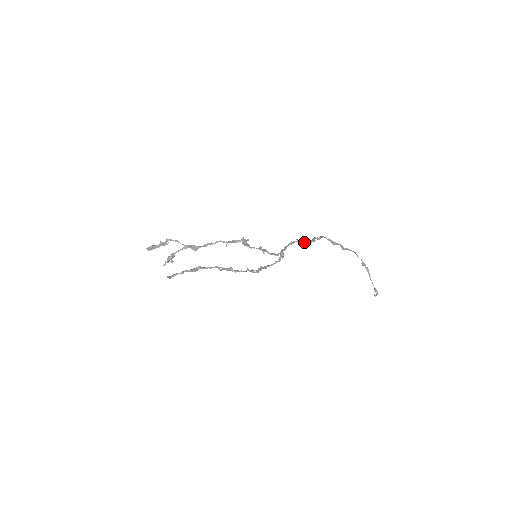
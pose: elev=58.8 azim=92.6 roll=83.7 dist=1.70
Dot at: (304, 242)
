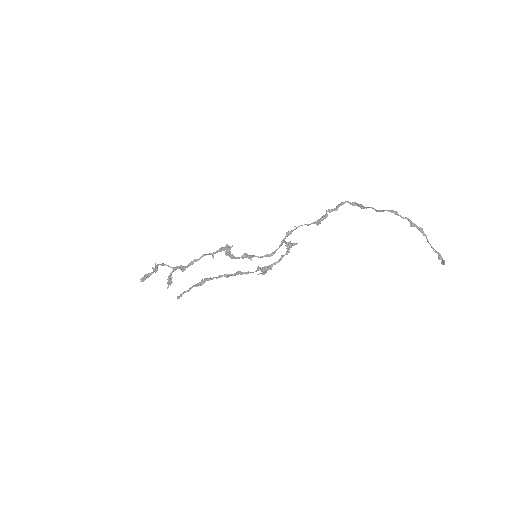
Dot at: (309, 224)
